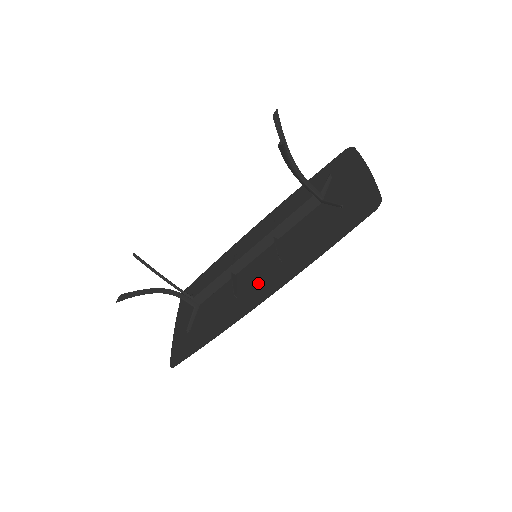
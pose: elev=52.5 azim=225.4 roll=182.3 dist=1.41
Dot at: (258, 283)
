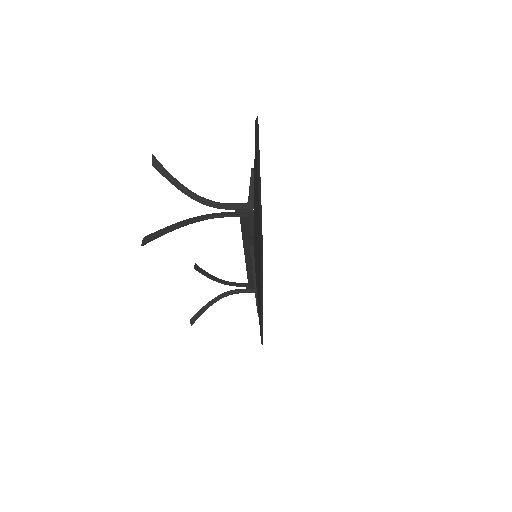
Dot at: occluded
